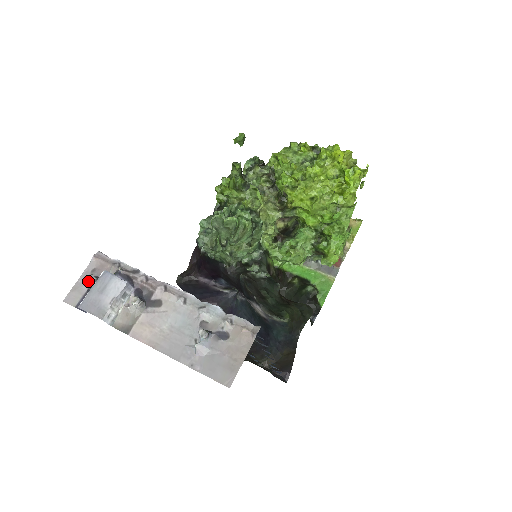
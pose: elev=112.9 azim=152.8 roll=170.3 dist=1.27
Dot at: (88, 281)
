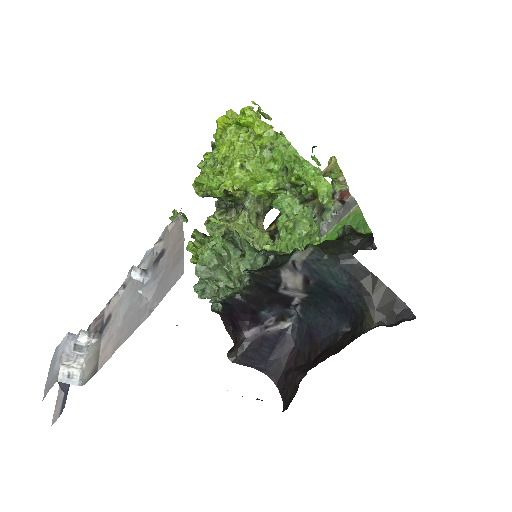
Dot at: occluded
